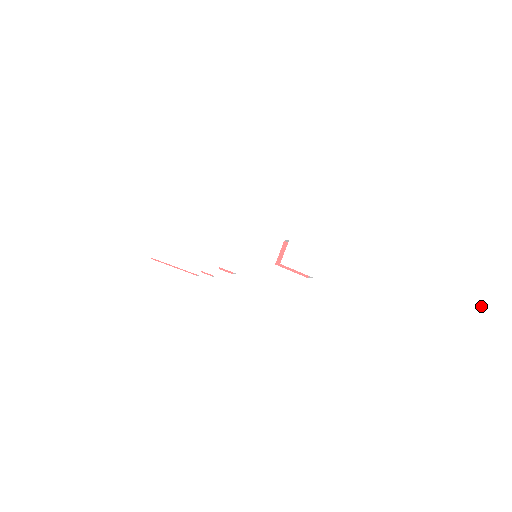
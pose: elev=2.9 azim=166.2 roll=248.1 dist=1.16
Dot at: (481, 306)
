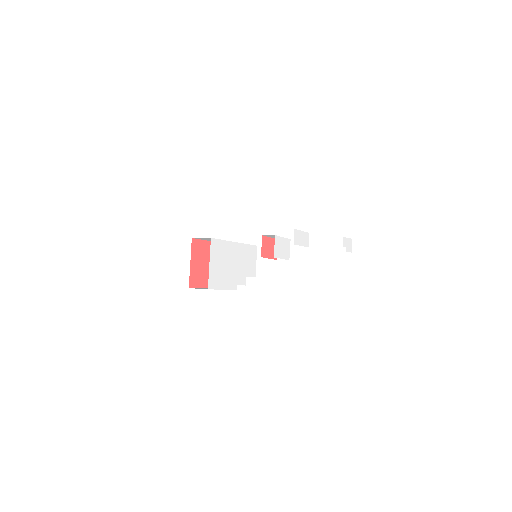
Dot at: (348, 244)
